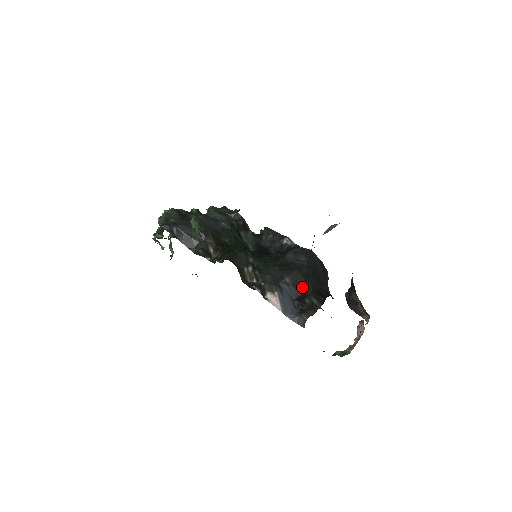
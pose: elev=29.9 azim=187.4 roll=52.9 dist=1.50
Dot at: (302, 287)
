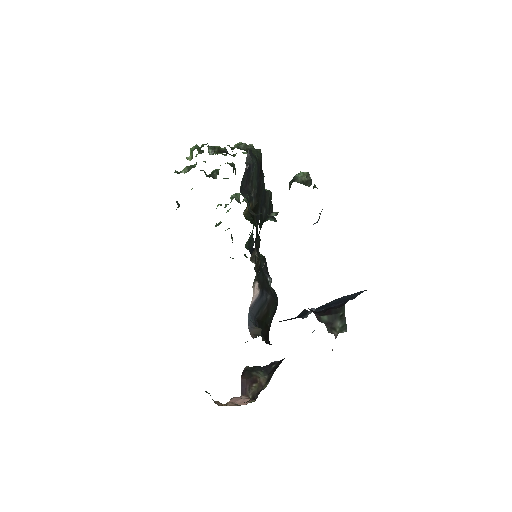
Dot at: occluded
